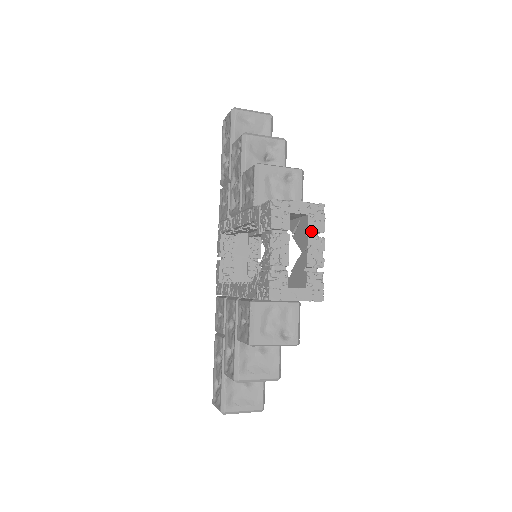
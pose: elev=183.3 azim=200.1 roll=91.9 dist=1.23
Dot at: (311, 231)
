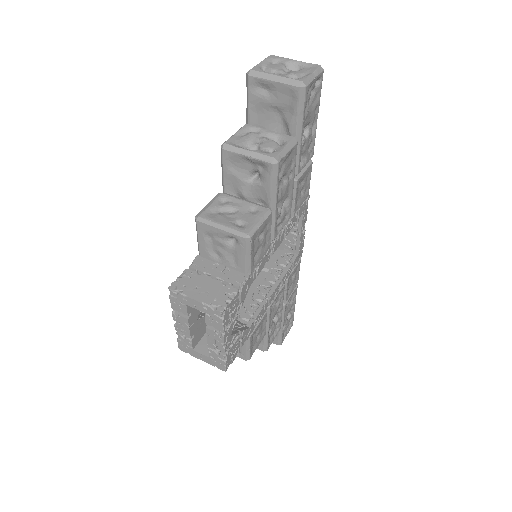
Dot at: (209, 325)
